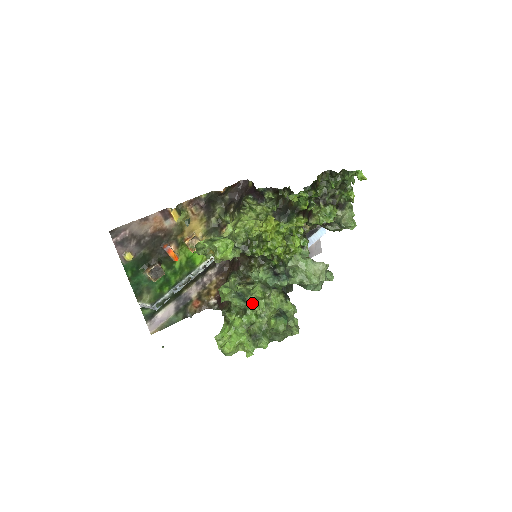
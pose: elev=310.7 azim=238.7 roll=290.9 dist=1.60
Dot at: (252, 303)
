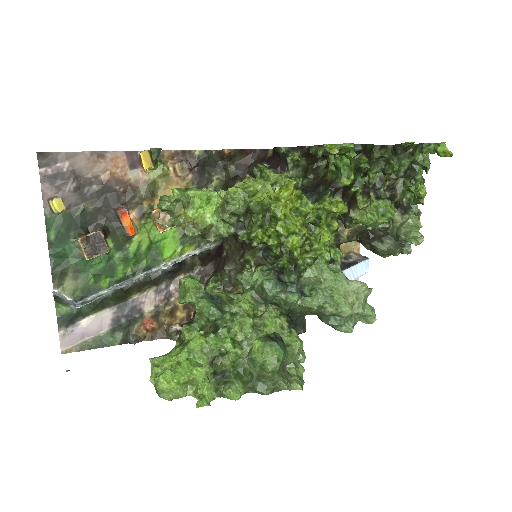
Dot at: (230, 316)
